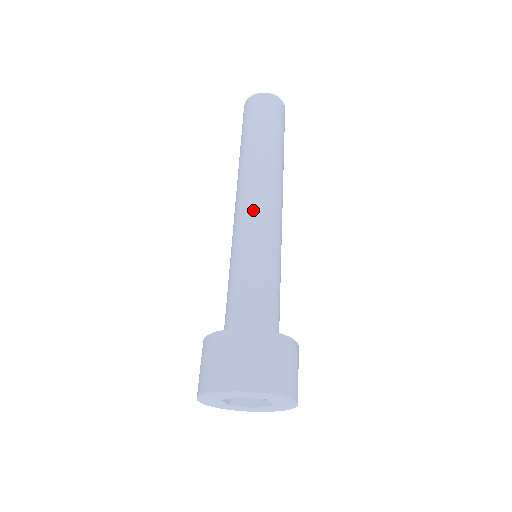
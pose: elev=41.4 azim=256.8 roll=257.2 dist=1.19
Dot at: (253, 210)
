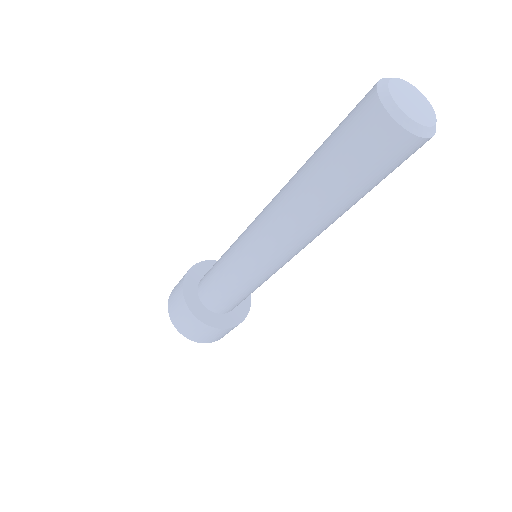
Dot at: (276, 260)
